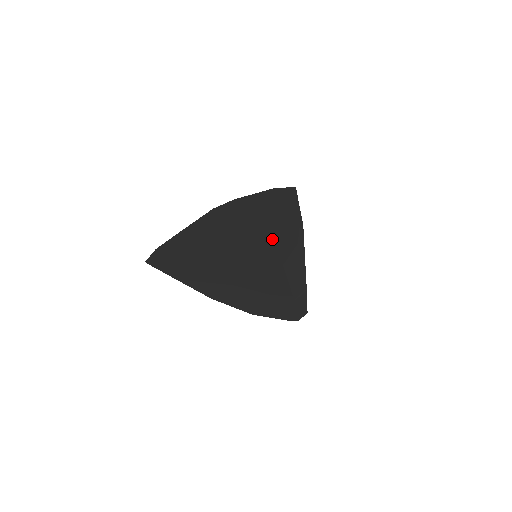
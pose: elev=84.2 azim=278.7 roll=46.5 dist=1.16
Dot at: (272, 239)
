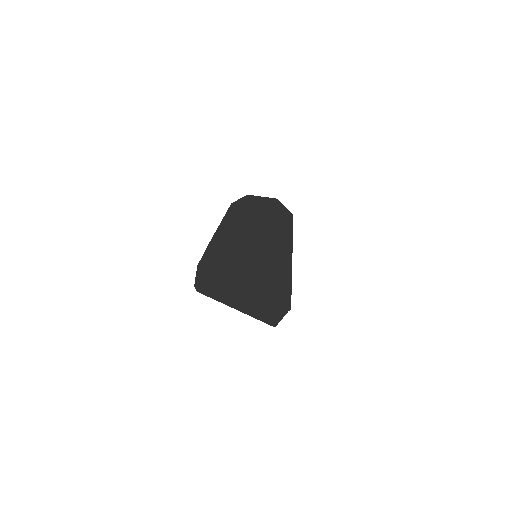
Dot at: (273, 317)
